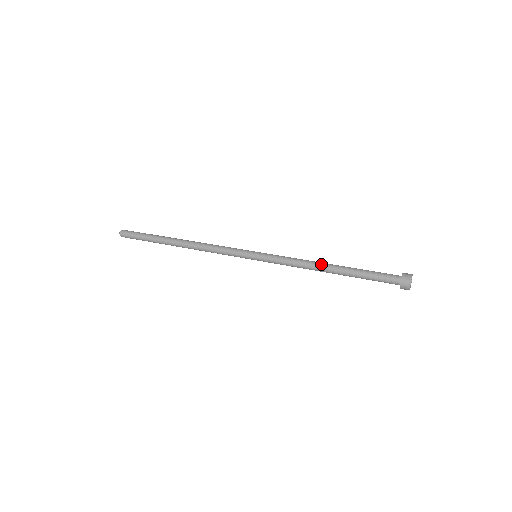
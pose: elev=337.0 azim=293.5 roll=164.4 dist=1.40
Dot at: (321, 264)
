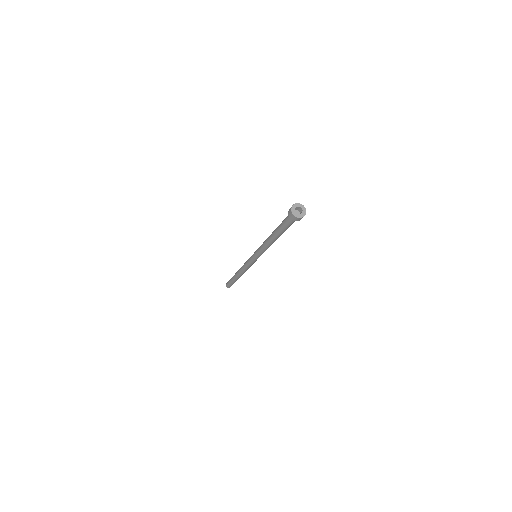
Dot at: occluded
